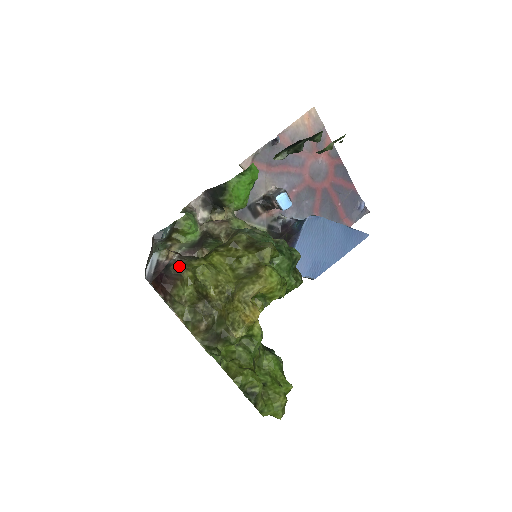
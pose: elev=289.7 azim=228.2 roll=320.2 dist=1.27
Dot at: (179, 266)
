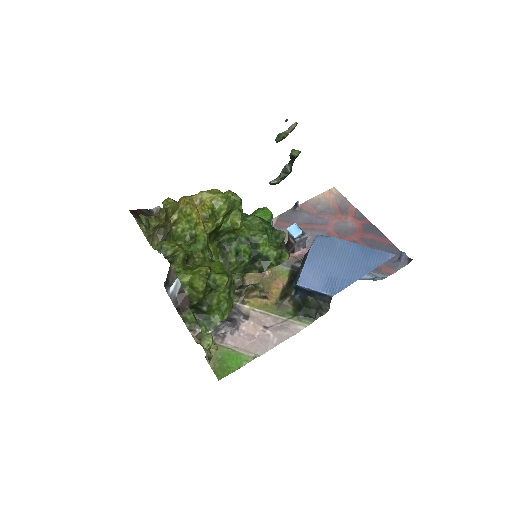
Dot at: (159, 213)
